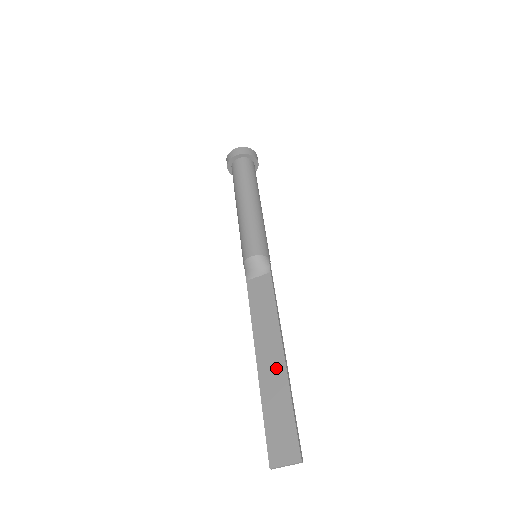
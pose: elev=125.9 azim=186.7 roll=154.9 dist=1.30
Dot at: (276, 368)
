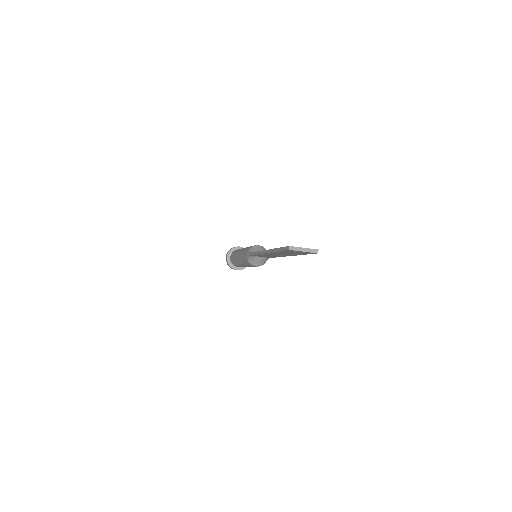
Dot at: occluded
